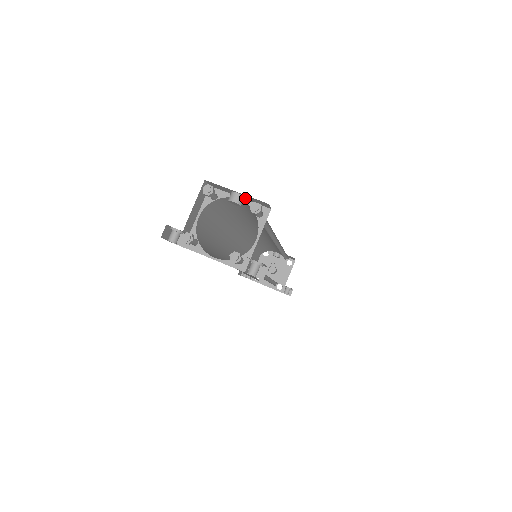
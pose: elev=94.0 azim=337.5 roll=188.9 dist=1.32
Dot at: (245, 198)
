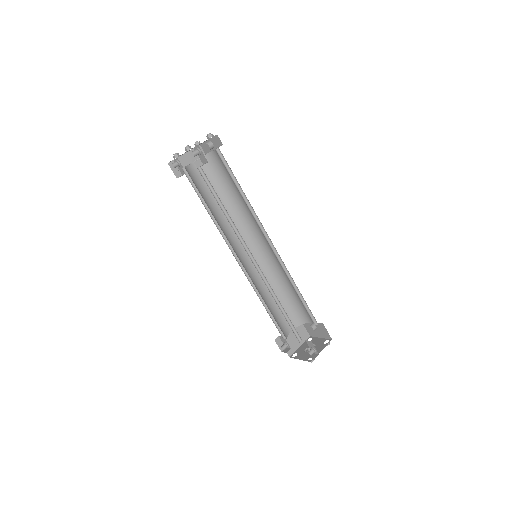
Dot at: (214, 147)
